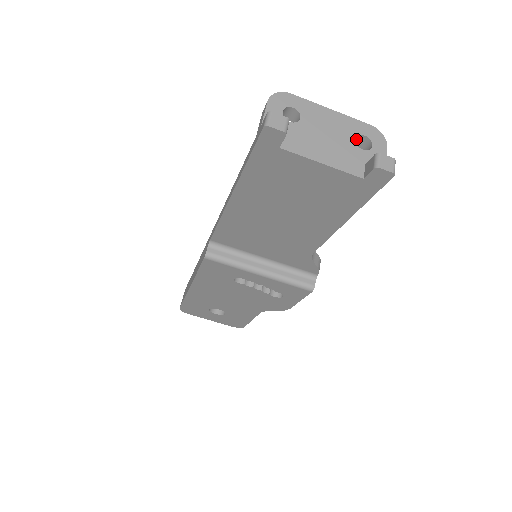
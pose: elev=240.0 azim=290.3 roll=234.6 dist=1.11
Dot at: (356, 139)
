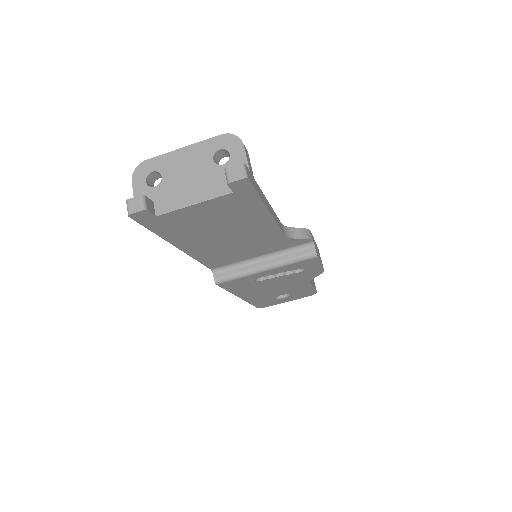
Dot at: (217, 155)
